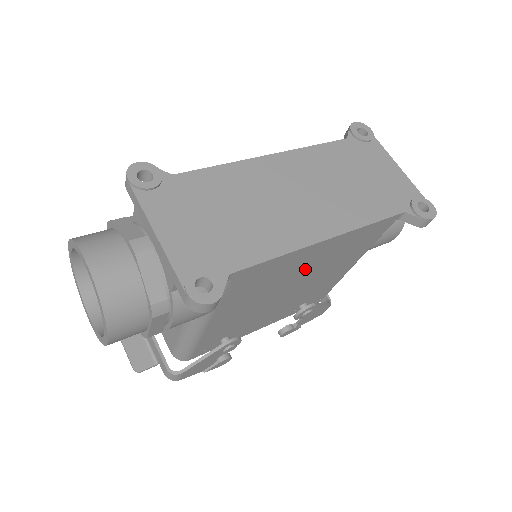
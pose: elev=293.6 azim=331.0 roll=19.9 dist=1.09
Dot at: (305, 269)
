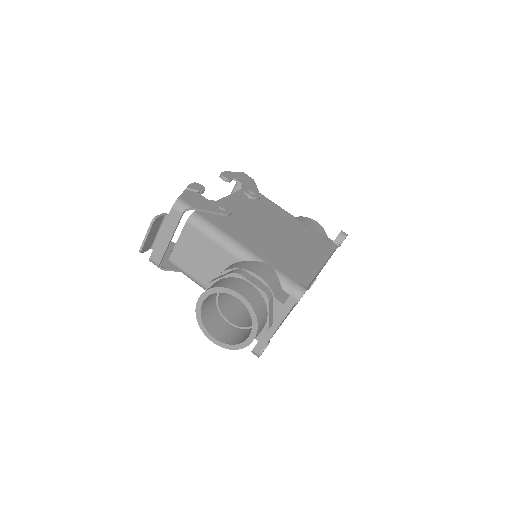
Dot at: occluded
